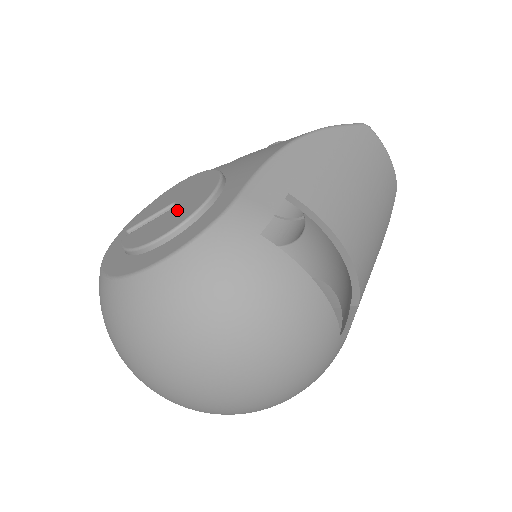
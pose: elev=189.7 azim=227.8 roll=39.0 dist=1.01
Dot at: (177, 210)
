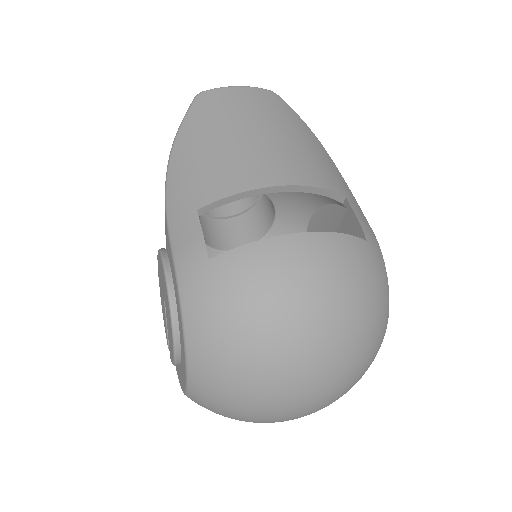
Dot at: (166, 306)
